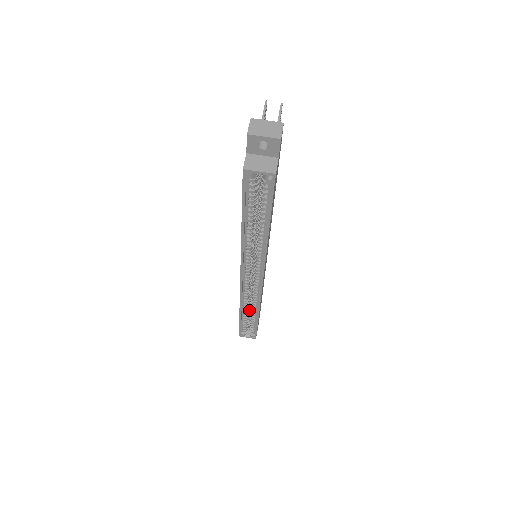
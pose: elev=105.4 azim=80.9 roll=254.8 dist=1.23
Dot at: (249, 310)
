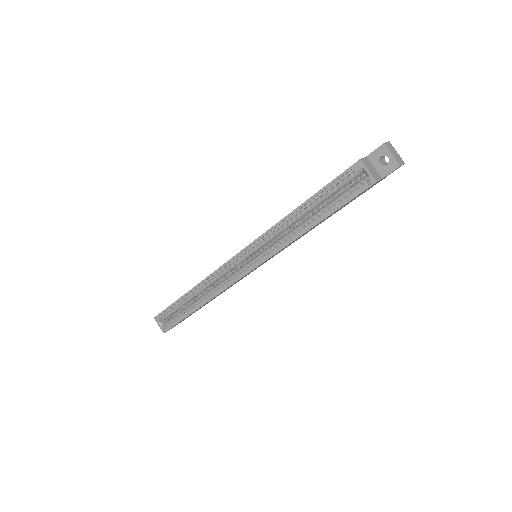
Dot at: (194, 299)
